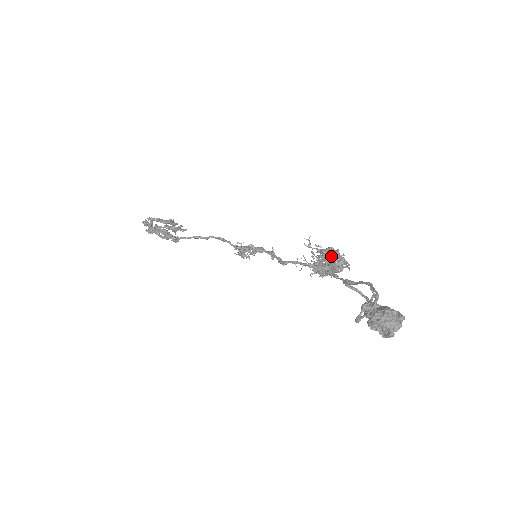
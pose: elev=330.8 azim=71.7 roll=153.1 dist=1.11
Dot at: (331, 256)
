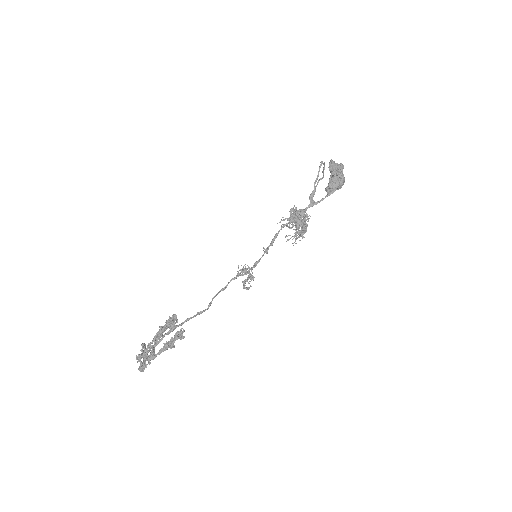
Dot at: (296, 210)
